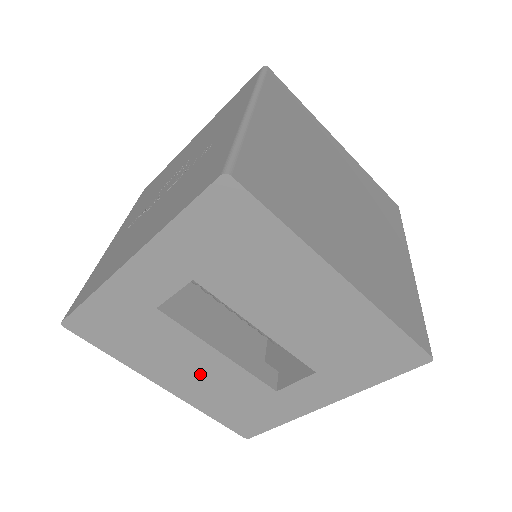
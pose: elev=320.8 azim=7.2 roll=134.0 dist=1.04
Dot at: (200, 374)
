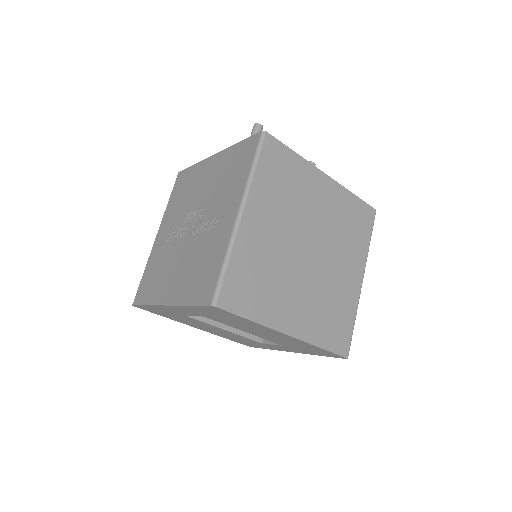
Dot at: (216, 331)
